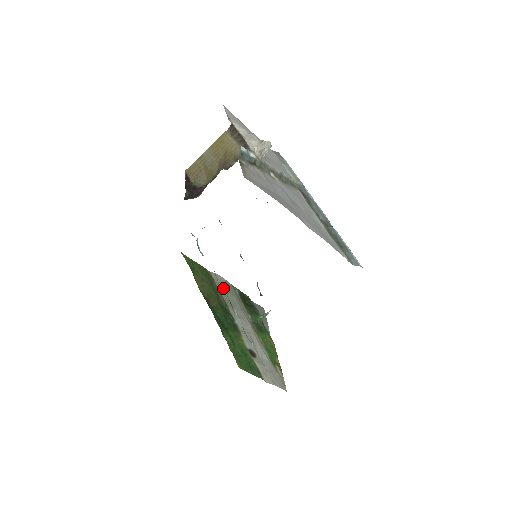
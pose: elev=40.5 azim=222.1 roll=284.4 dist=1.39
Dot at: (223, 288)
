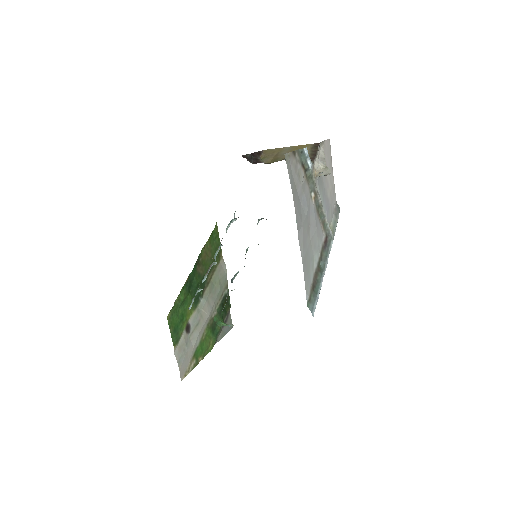
Dot at: (215, 259)
